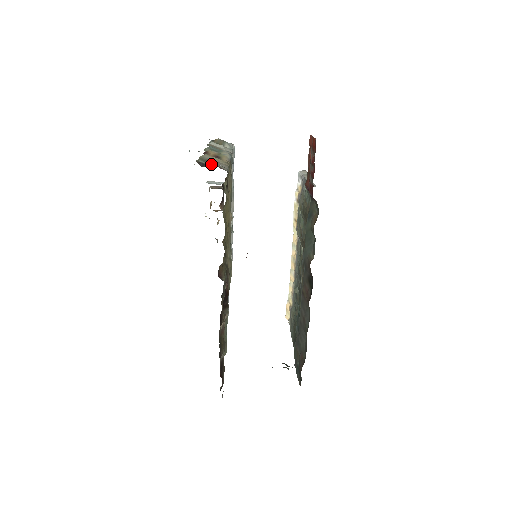
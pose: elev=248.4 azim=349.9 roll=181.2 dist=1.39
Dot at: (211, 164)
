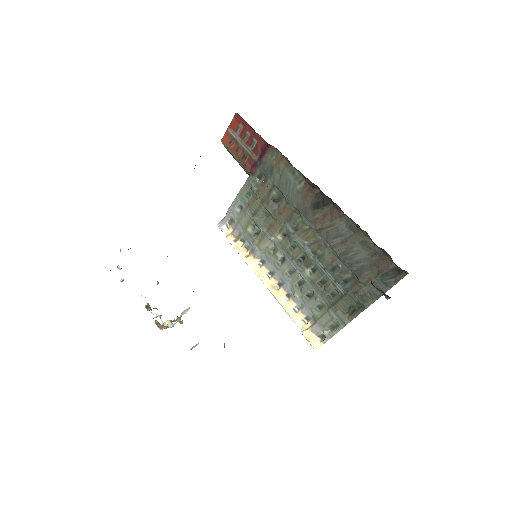
Dot at: occluded
